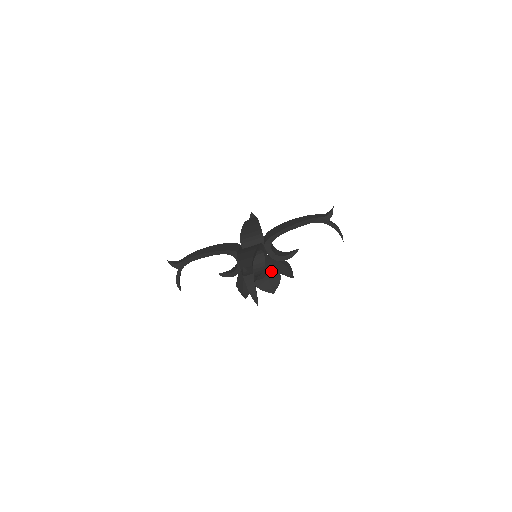
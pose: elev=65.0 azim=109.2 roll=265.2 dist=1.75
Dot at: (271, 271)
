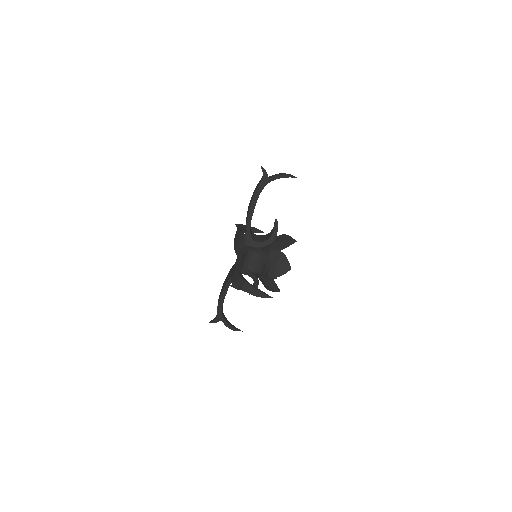
Dot at: (273, 256)
